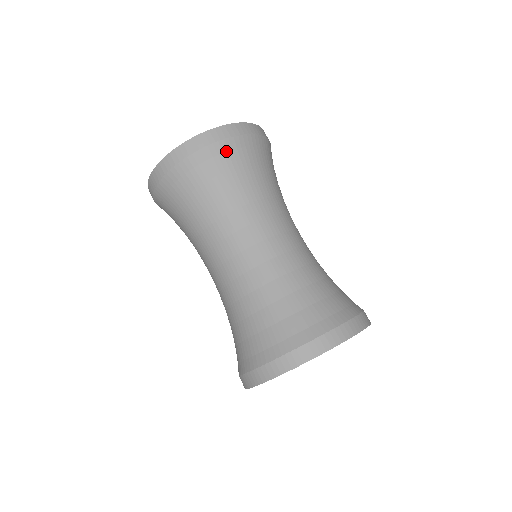
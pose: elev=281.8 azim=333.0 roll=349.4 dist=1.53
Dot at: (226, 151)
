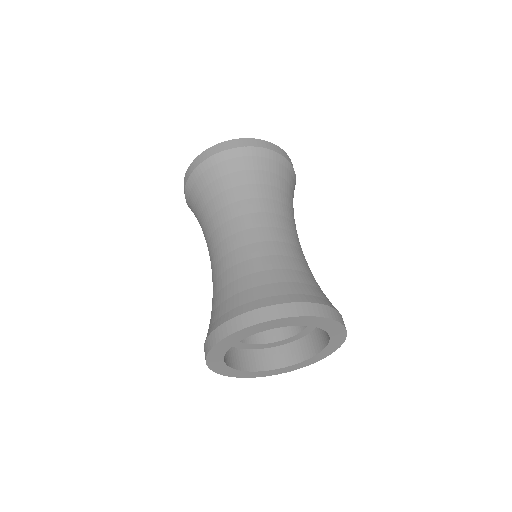
Dot at: (233, 158)
